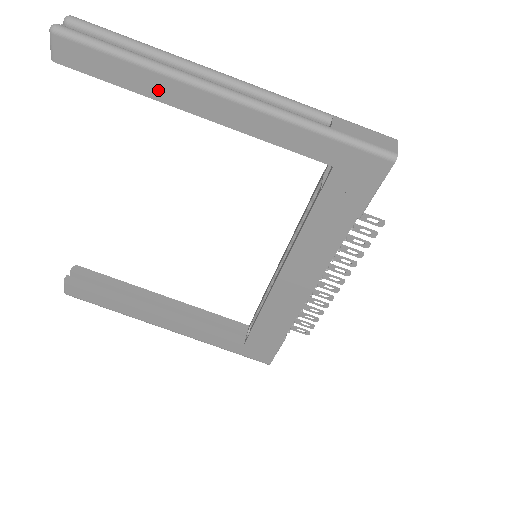
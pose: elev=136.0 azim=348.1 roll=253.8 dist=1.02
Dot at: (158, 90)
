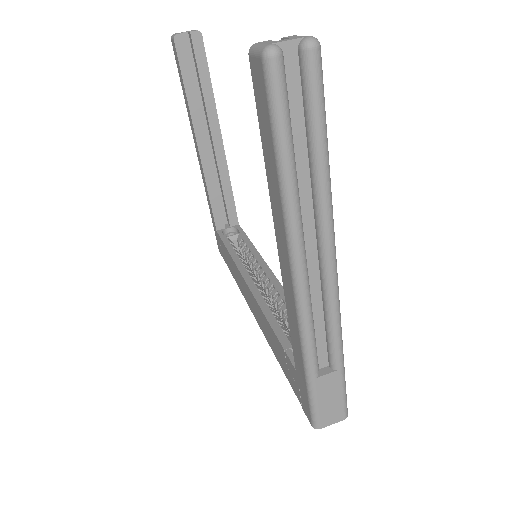
Dot at: (275, 203)
